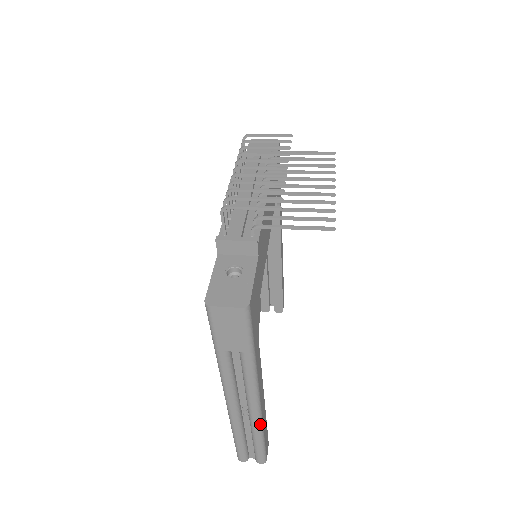
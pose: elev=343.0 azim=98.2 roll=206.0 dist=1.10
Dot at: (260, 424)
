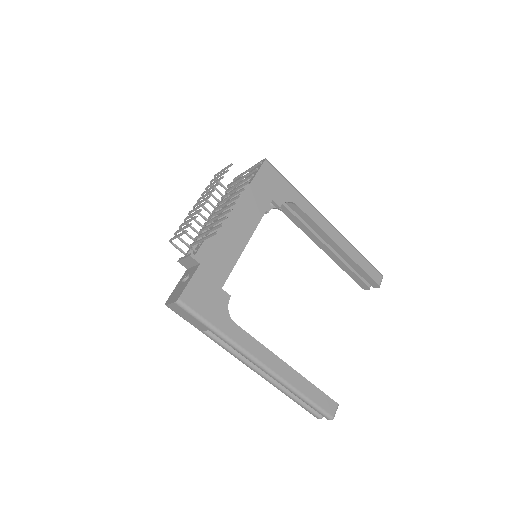
Dot at: (284, 383)
